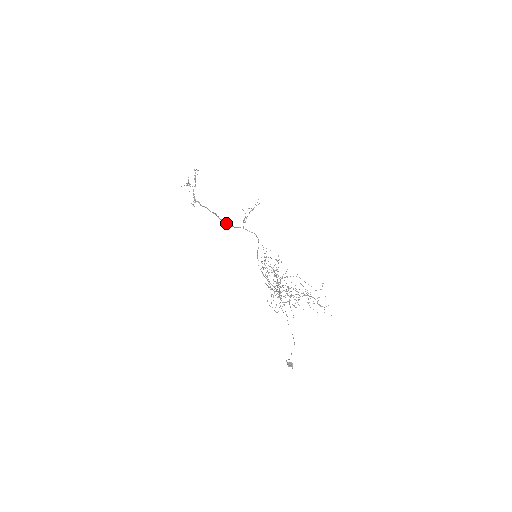
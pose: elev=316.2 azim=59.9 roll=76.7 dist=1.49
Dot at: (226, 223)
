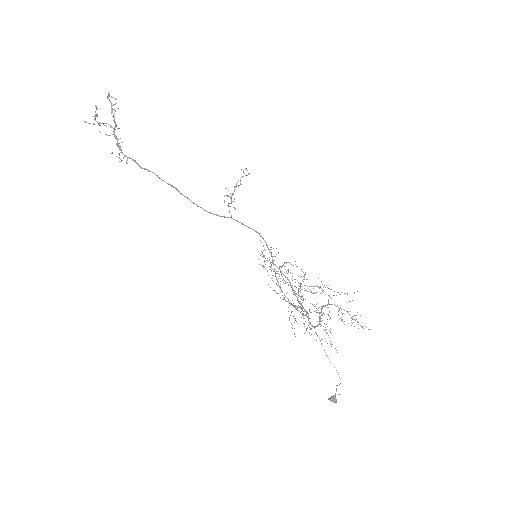
Dot at: (200, 207)
